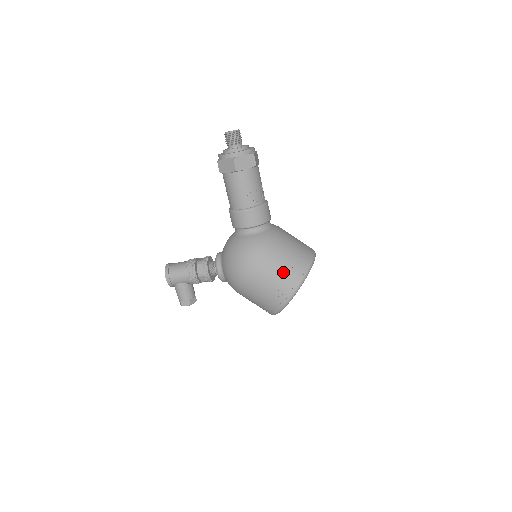
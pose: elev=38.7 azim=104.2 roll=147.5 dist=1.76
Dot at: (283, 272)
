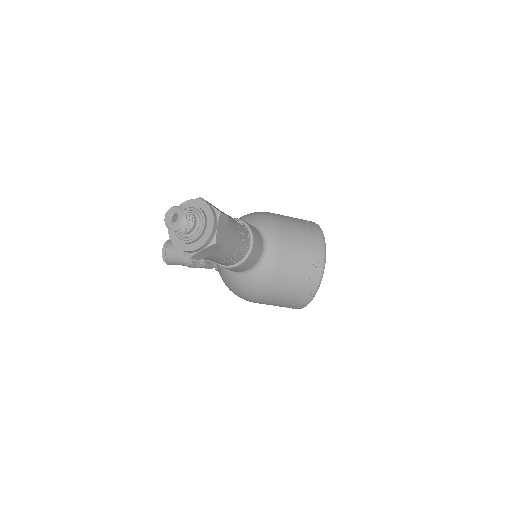
Dot at: (286, 302)
